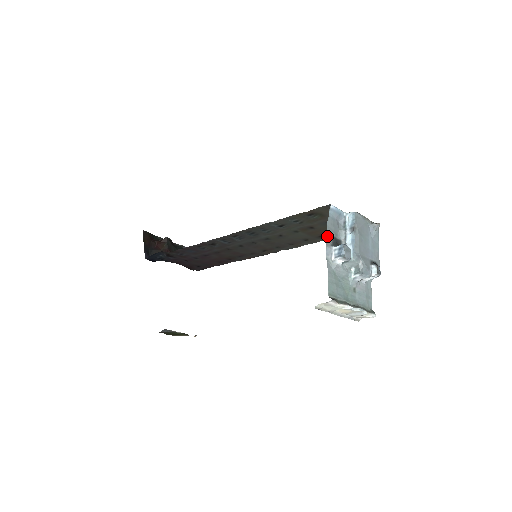
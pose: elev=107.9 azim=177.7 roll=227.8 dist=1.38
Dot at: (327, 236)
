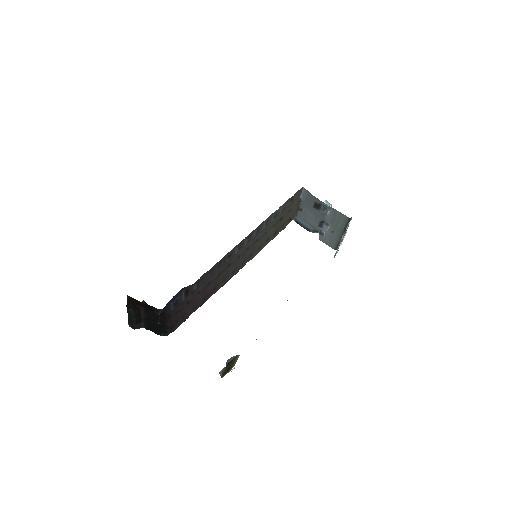
Dot at: (317, 199)
